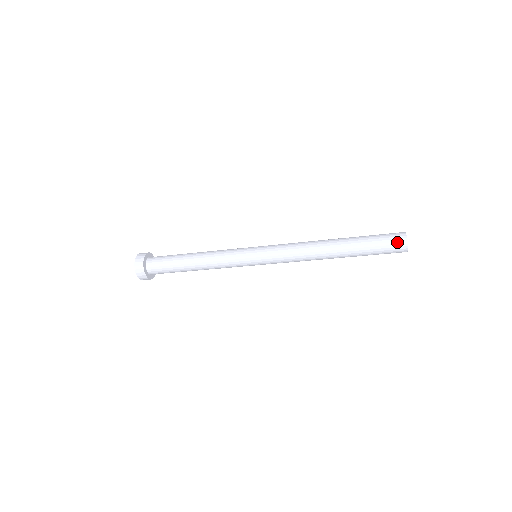
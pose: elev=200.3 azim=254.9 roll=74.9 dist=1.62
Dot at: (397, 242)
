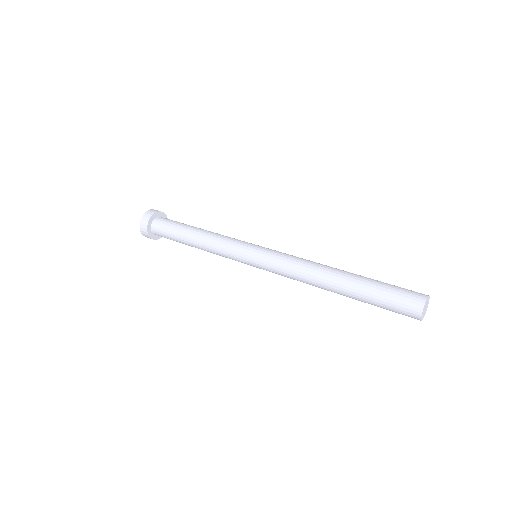
Dot at: (411, 303)
